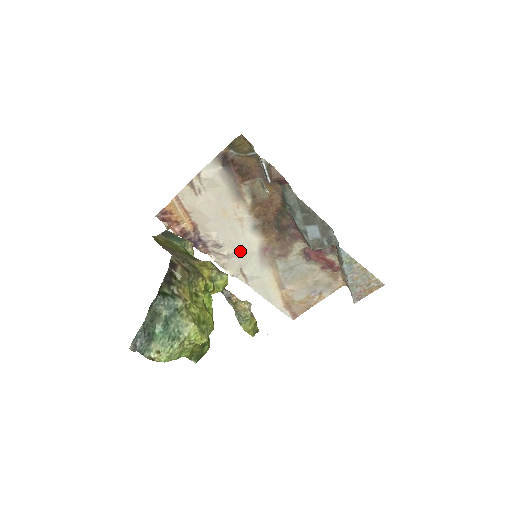
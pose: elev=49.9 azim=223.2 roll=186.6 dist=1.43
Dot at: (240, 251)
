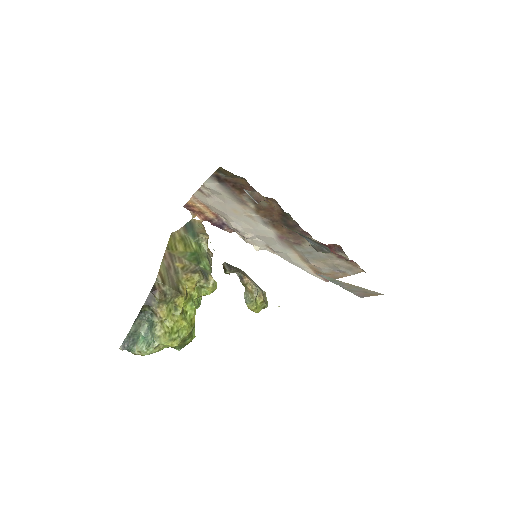
Dot at: (259, 235)
